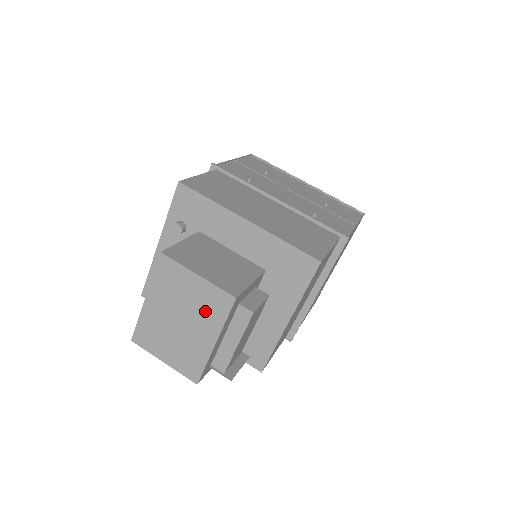
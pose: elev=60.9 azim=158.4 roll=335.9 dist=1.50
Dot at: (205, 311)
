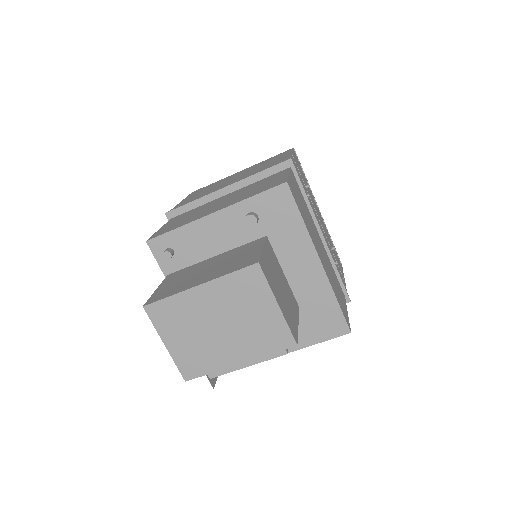
Dot at: (256, 335)
